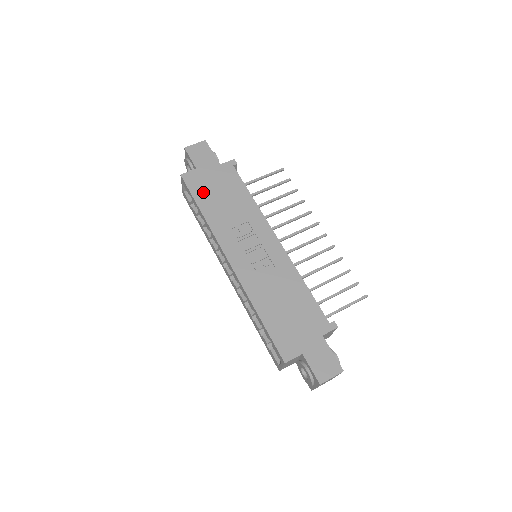
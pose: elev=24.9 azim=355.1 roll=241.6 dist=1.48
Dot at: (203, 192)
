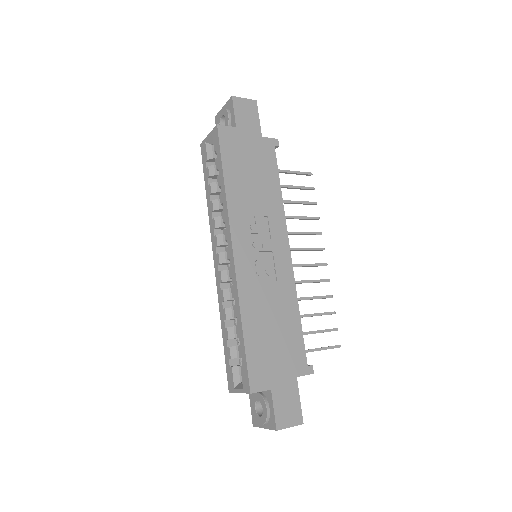
Dot at: (234, 158)
